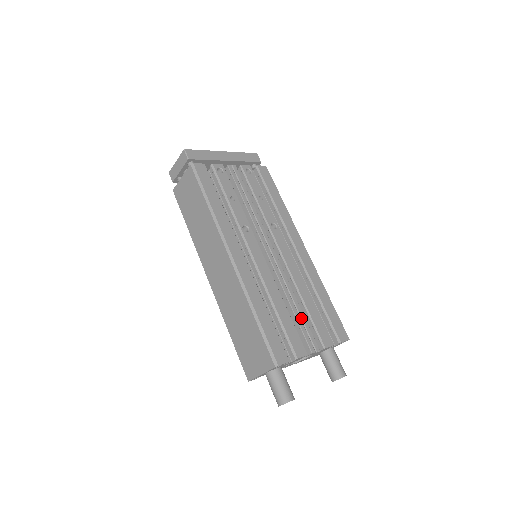
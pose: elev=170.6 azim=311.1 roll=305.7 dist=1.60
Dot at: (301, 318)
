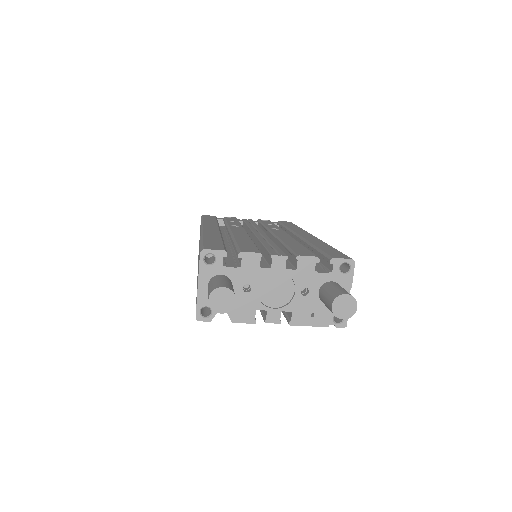
Dot at: (272, 247)
